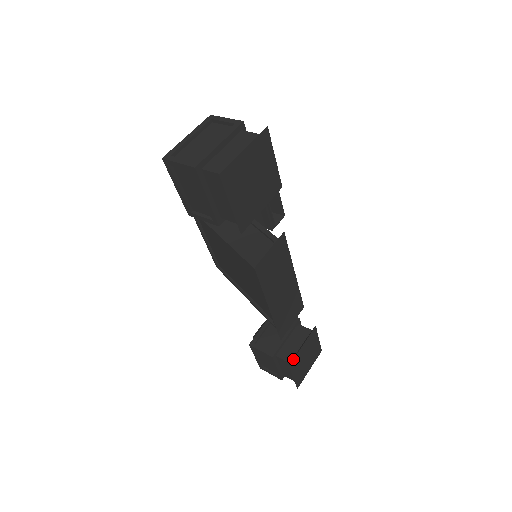
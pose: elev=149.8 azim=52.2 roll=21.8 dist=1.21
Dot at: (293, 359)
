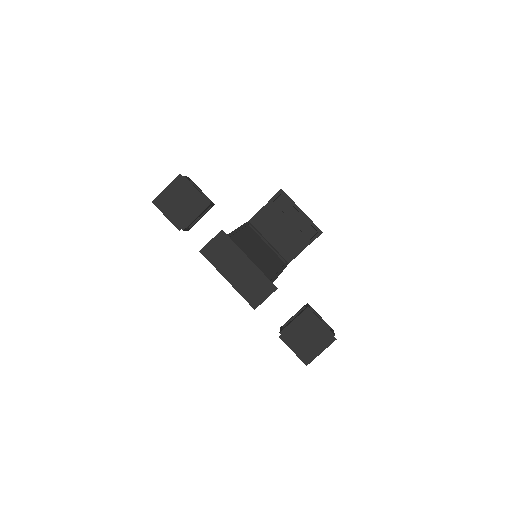
Dot at: (284, 332)
